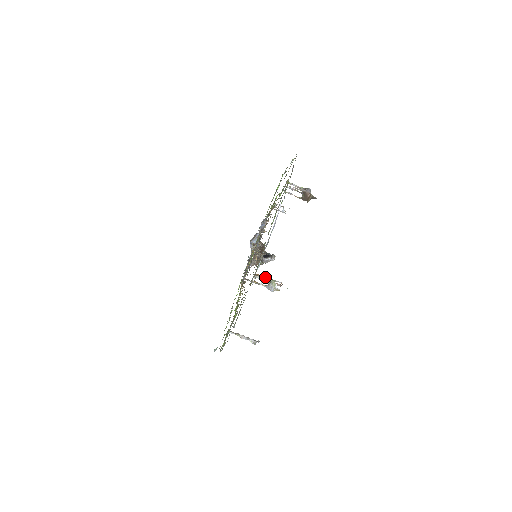
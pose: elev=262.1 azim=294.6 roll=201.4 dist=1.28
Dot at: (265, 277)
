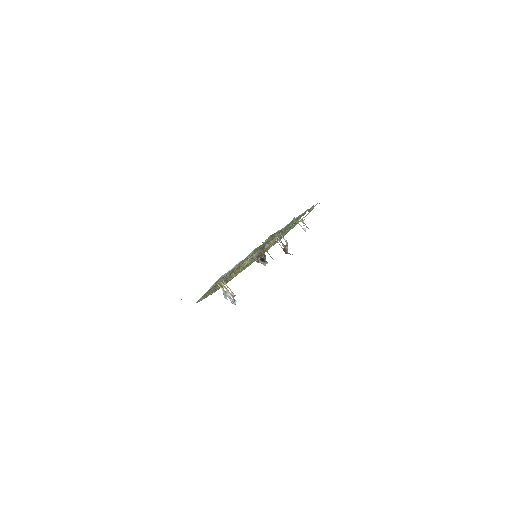
Dot at: (225, 287)
